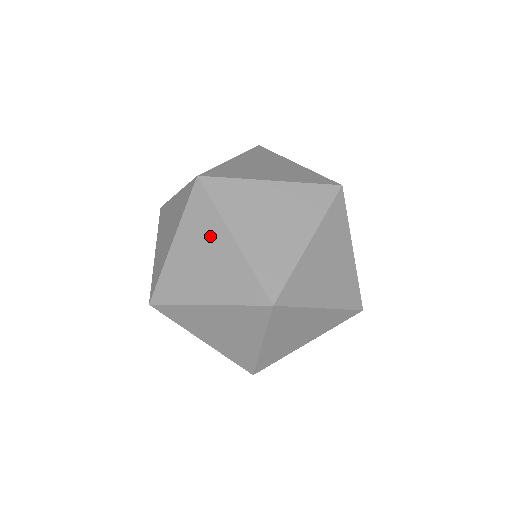
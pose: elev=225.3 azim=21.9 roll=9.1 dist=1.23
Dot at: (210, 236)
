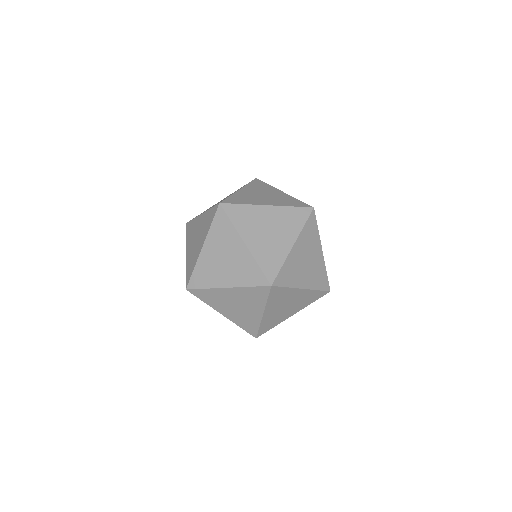
Dot at: (229, 242)
